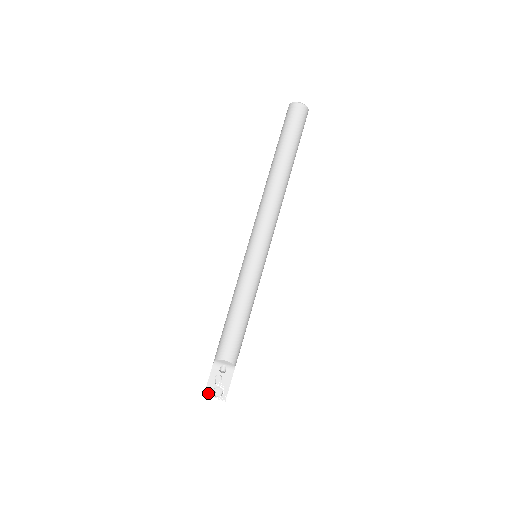
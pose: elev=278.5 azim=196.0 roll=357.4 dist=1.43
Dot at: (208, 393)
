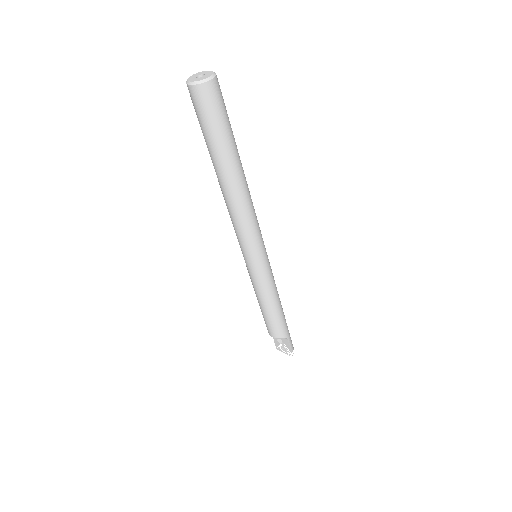
Dot at: (278, 348)
